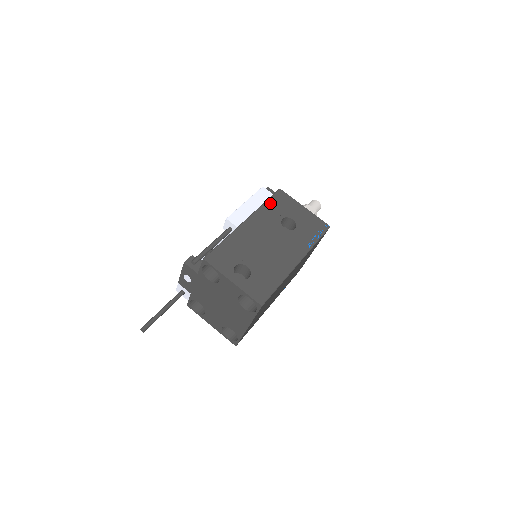
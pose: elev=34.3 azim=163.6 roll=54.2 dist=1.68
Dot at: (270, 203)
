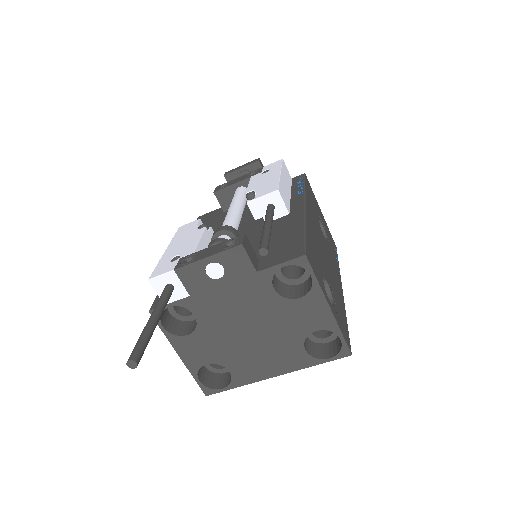
Dot at: (308, 190)
